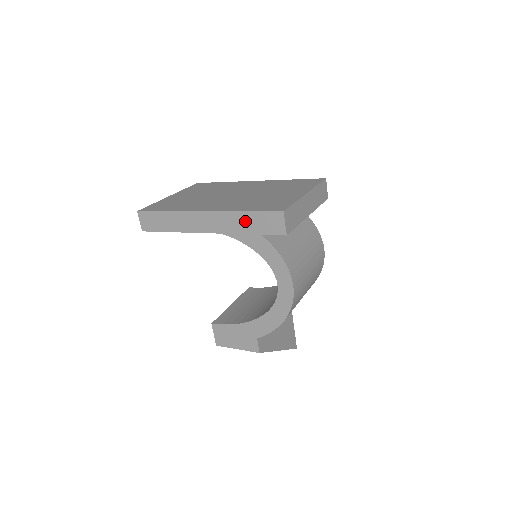
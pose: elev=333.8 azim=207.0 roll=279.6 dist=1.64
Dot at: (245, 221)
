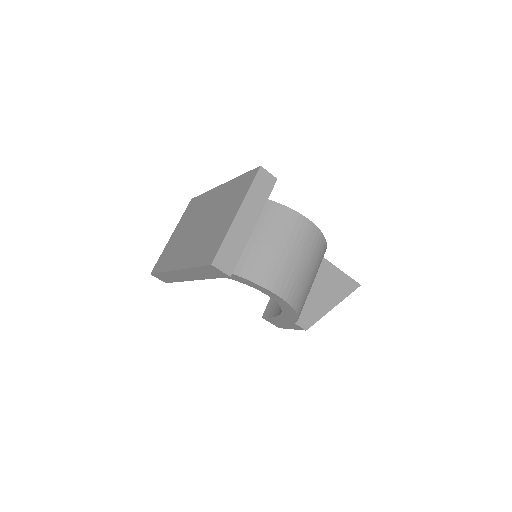
Dot at: (201, 272)
